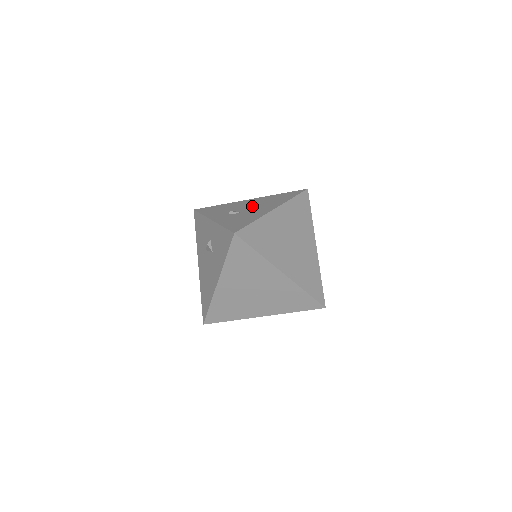
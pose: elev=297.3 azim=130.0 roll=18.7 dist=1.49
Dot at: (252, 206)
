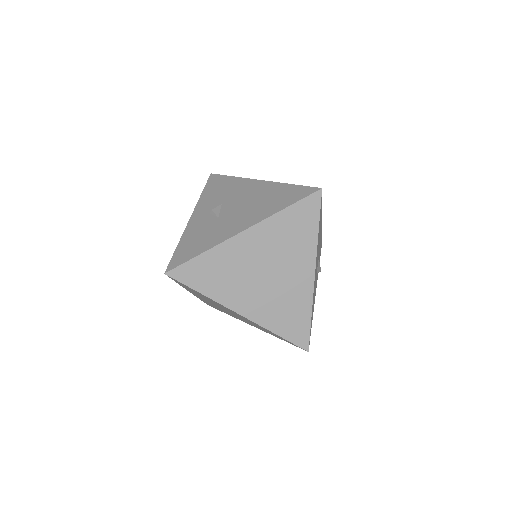
Dot at: (240, 205)
